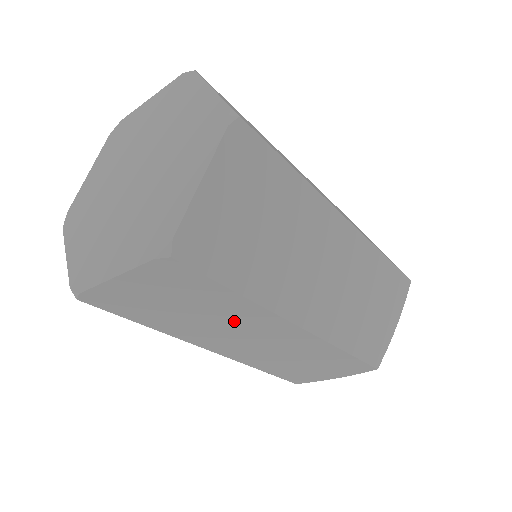
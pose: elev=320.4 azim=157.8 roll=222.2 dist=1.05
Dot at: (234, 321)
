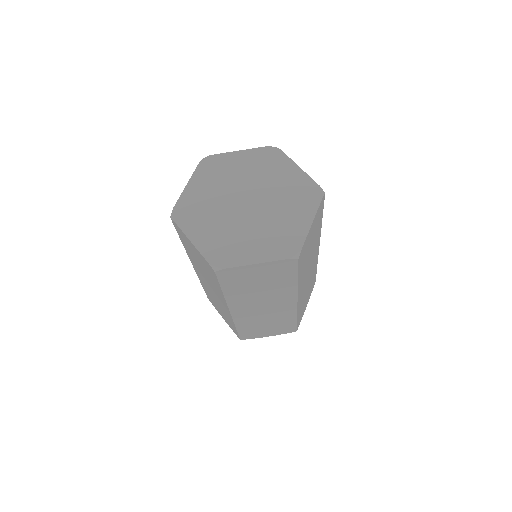
Dot at: (212, 284)
